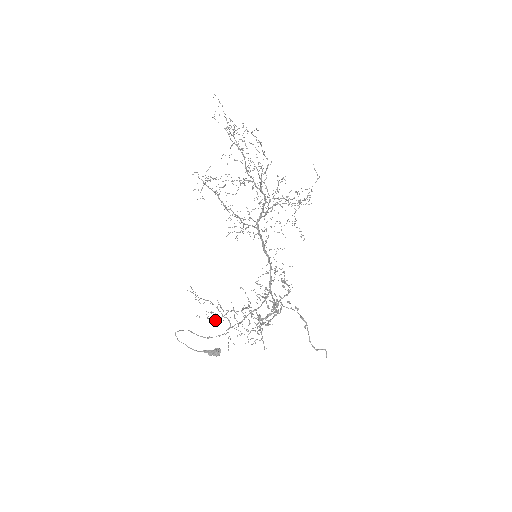
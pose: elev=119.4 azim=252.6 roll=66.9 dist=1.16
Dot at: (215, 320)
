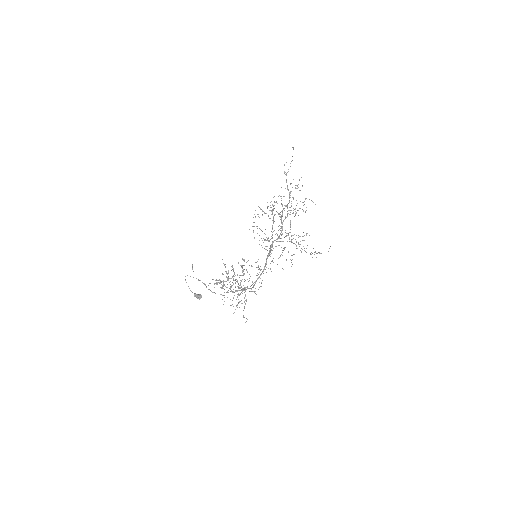
Dot at: (230, 289)
